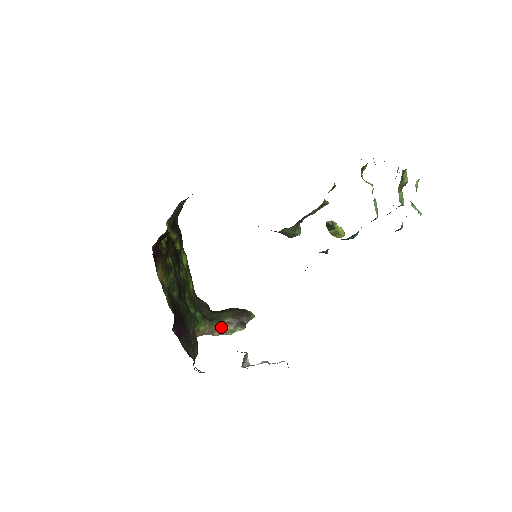
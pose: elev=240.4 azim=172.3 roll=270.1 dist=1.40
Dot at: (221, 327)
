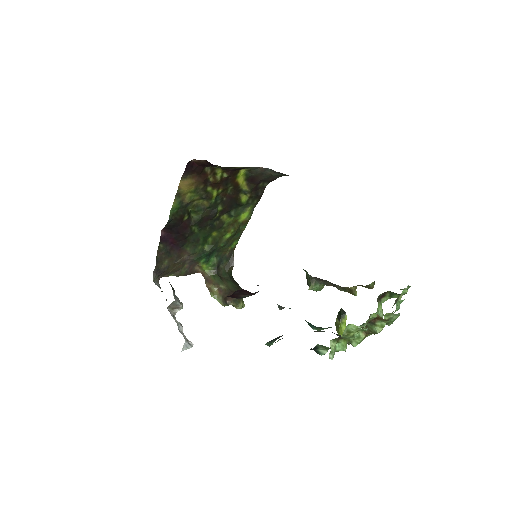
Dot at: (214, 285)
